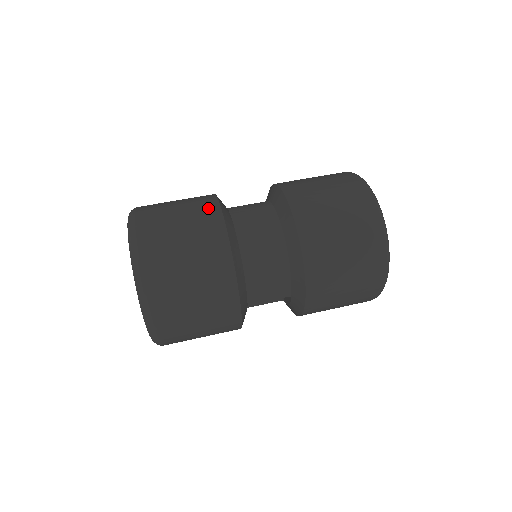
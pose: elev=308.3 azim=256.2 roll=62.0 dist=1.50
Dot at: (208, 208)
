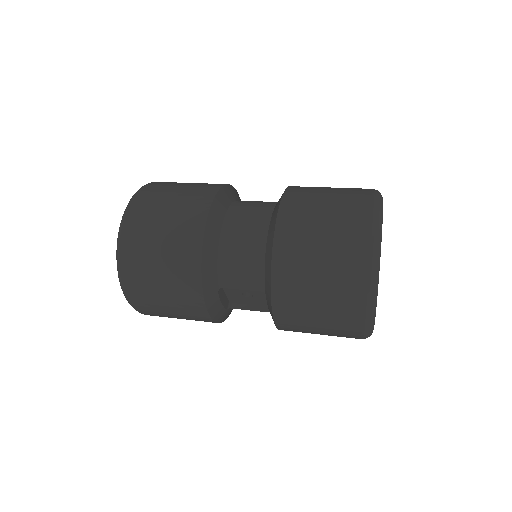
Dot at: (212, 185)
